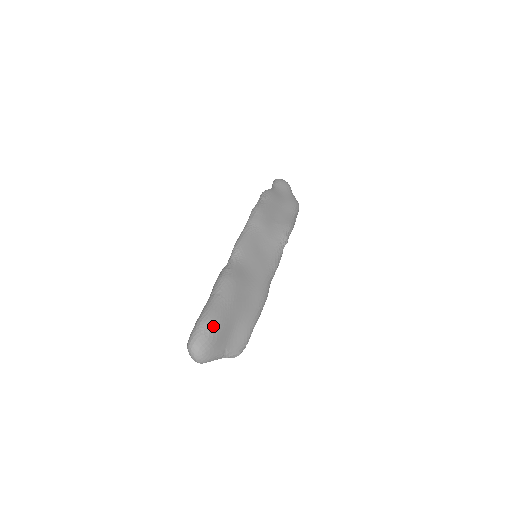
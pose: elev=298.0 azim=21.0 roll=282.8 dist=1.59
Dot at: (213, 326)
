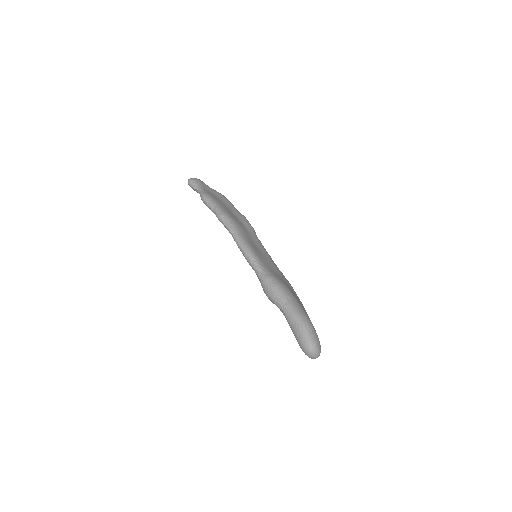
Dot at: (312, 325)
